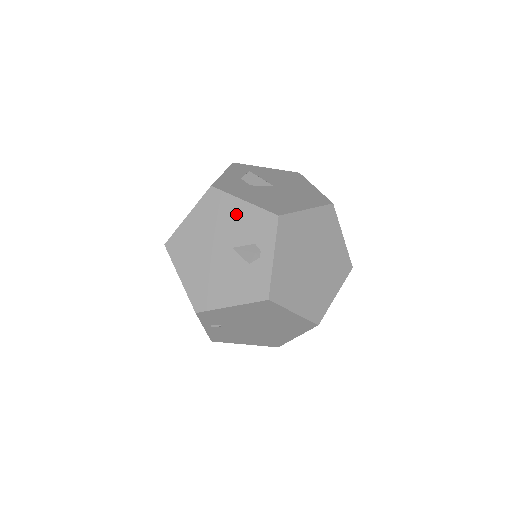
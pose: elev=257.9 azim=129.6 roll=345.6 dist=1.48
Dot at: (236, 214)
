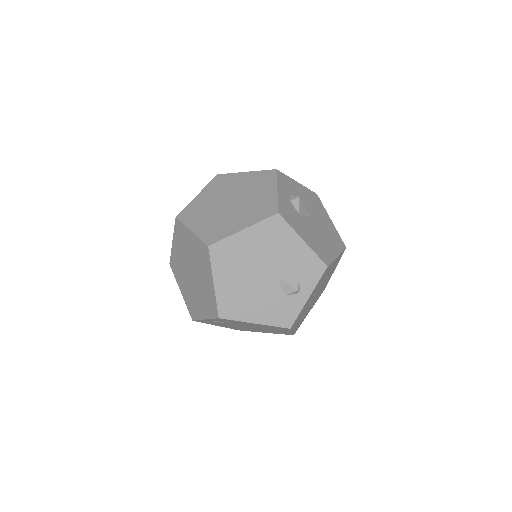
Dot at: (292, 249)
